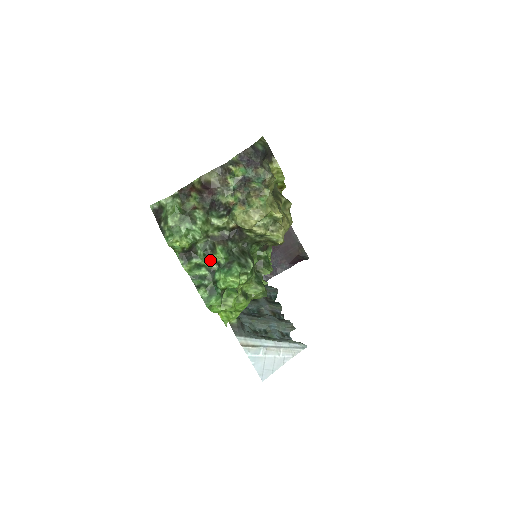
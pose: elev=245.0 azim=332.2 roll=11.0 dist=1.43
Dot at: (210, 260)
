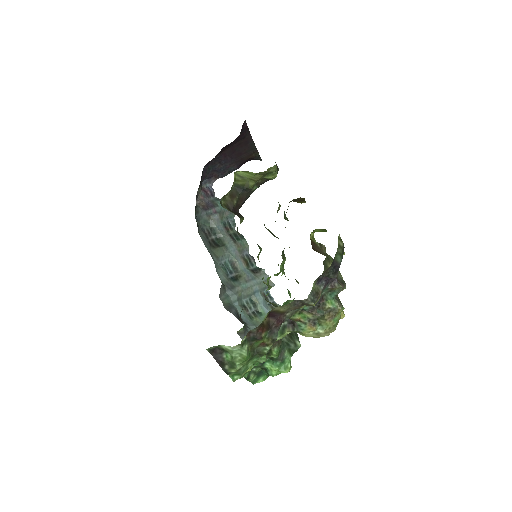
Dot at: occluded
